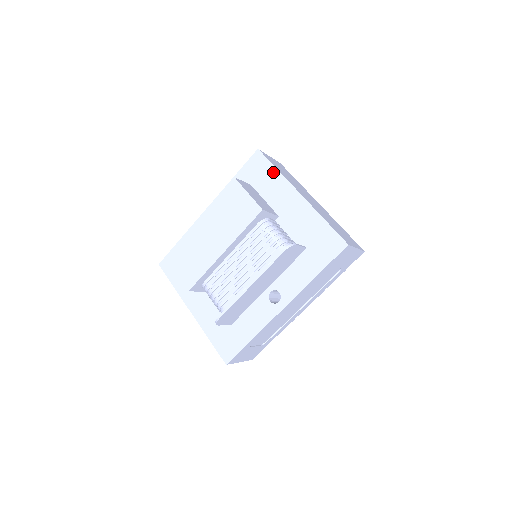
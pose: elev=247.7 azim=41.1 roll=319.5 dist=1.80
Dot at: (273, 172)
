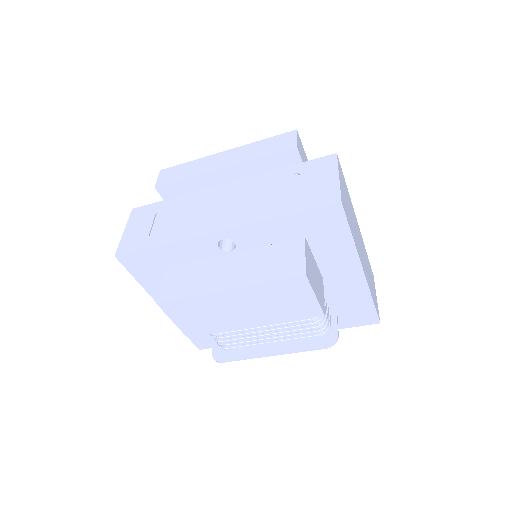
Dot at: (345, 238)
